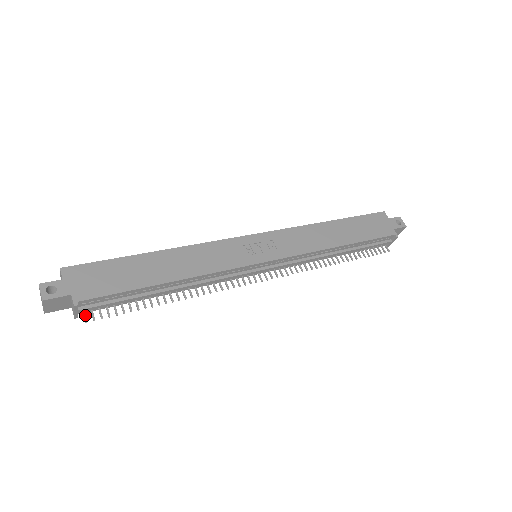
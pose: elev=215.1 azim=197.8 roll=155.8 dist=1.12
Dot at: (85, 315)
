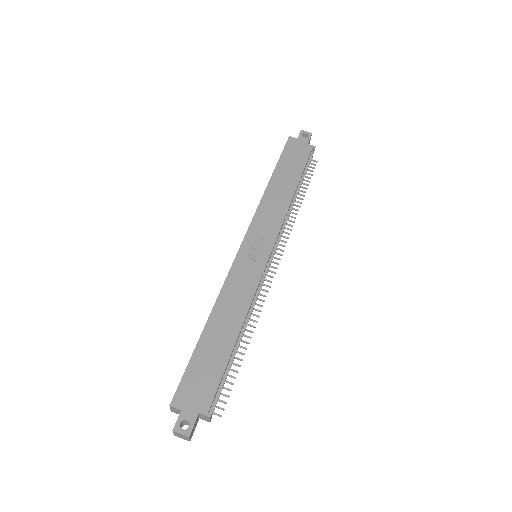
Dot at: (215, 413)
